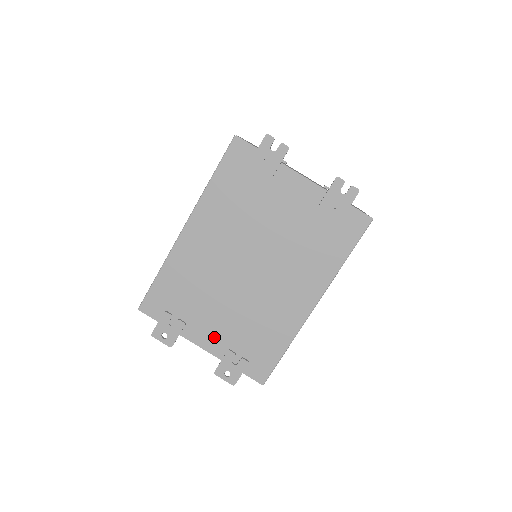
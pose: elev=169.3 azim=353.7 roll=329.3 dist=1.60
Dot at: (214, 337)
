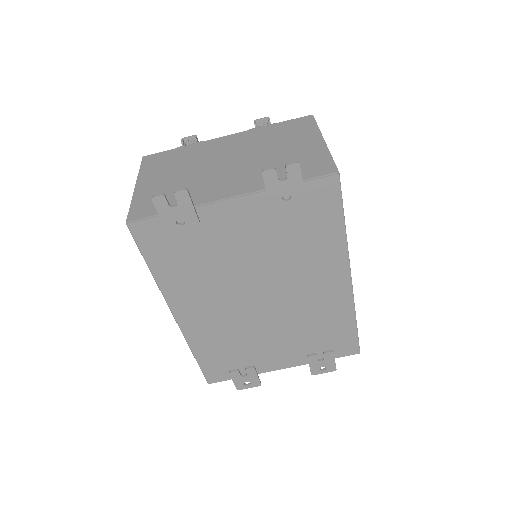
Dot at: (286, 357)
